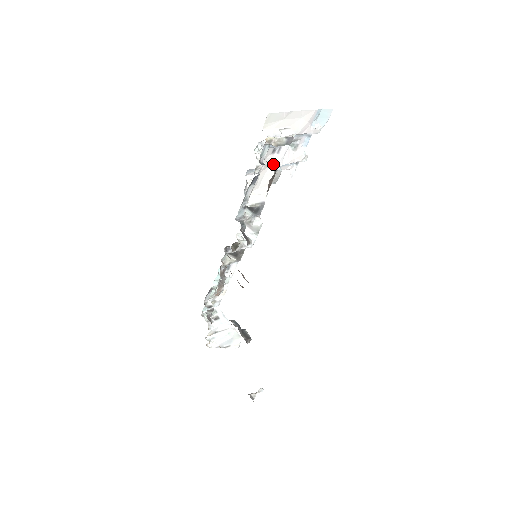
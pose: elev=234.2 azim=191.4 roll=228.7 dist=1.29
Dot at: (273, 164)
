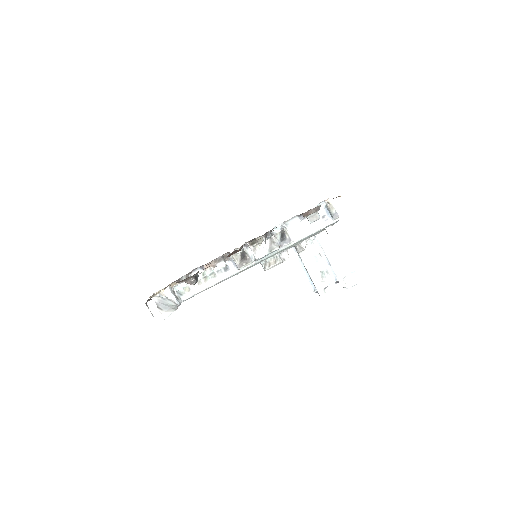
Dot at: occluded
